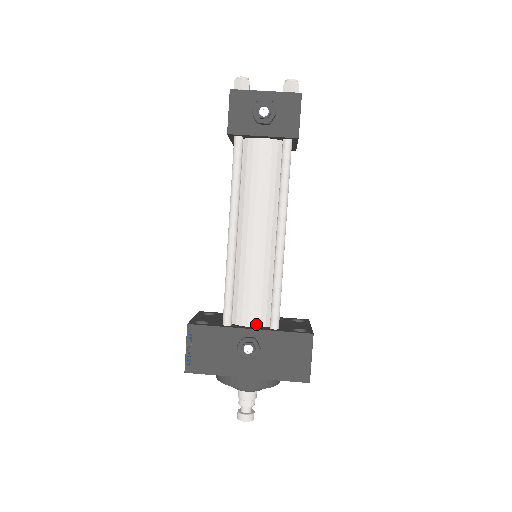
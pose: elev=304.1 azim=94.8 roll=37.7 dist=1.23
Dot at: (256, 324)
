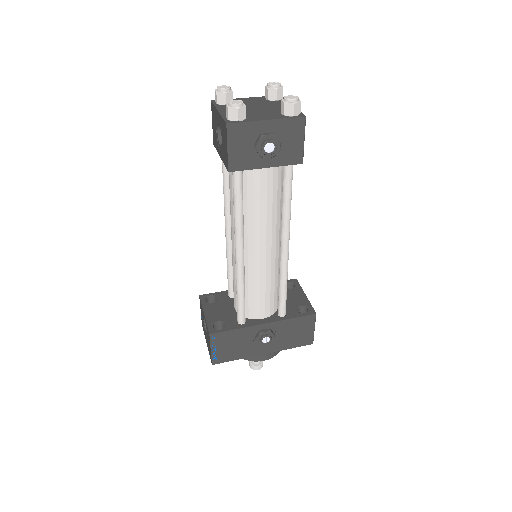
Dot at: (267, 315)
